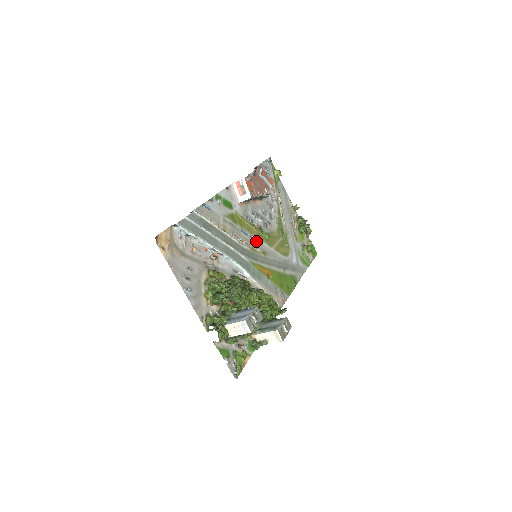
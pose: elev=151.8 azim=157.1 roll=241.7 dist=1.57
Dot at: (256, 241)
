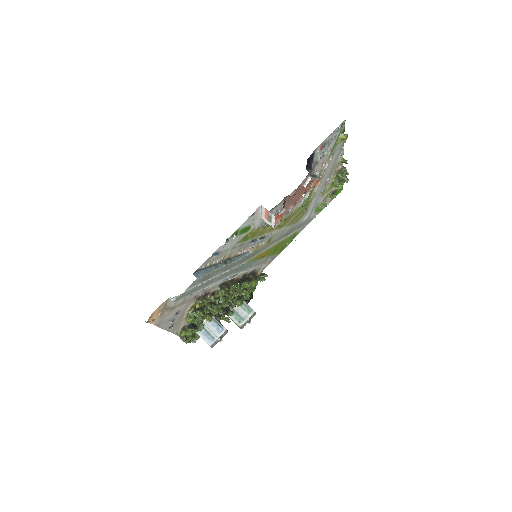
Dot at: (265, 237)
